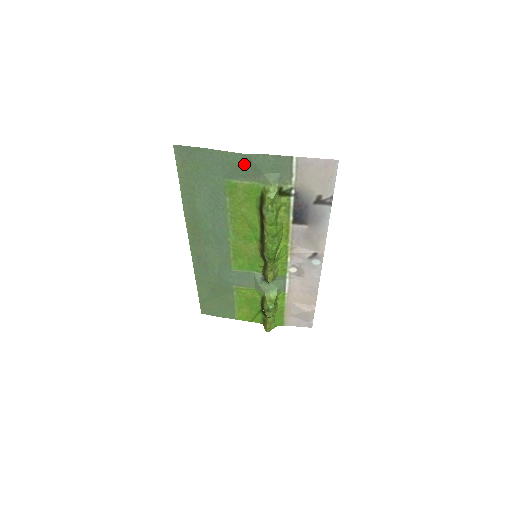
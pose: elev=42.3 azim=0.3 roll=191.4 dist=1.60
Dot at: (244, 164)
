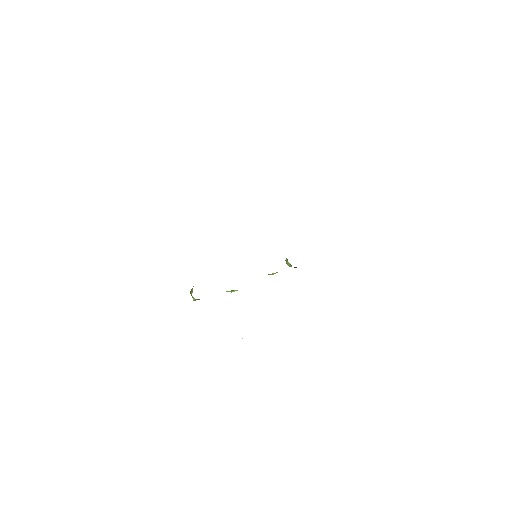
Dot at: occluded
